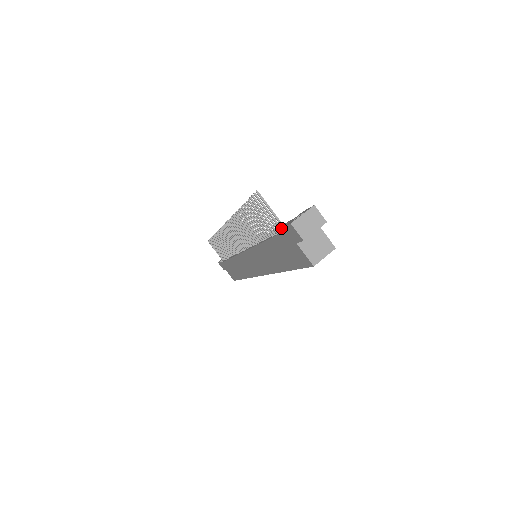
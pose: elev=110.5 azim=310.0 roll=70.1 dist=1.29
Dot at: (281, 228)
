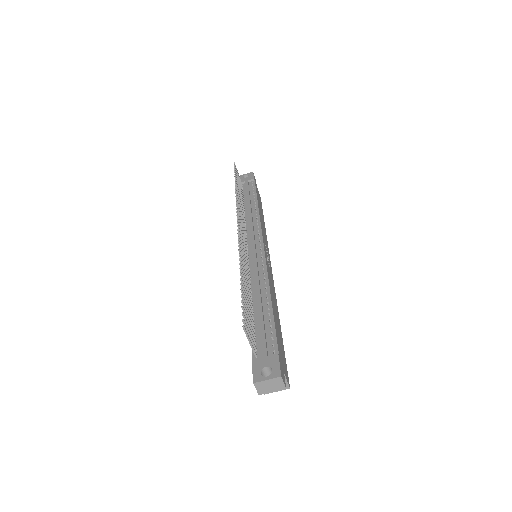
Dot at: occluded
